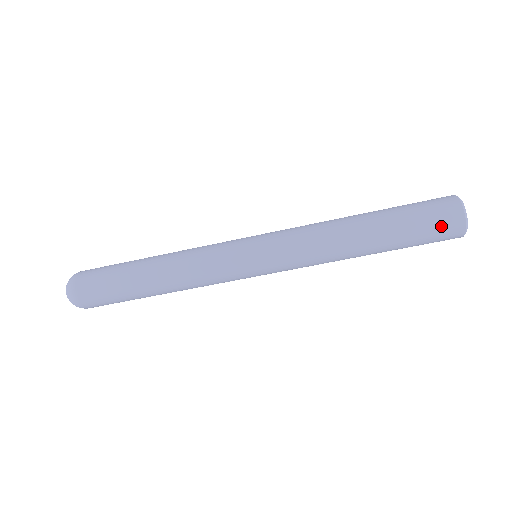
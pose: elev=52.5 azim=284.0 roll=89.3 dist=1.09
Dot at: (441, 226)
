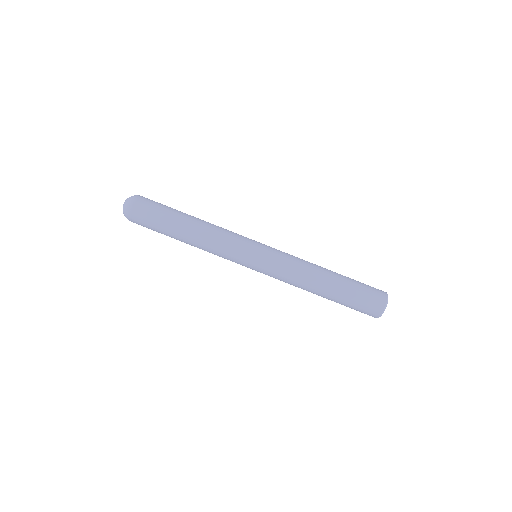
Dot at: (372, 297)
